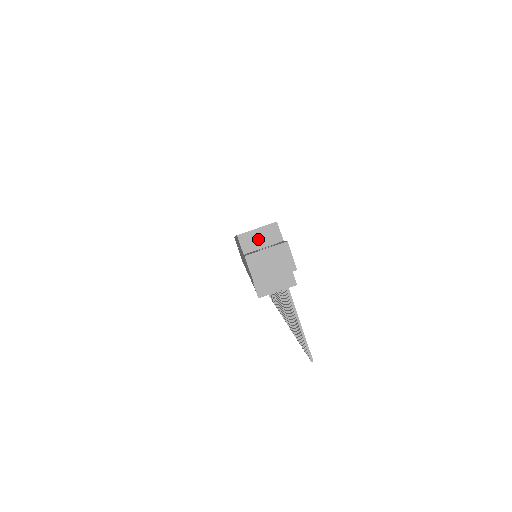
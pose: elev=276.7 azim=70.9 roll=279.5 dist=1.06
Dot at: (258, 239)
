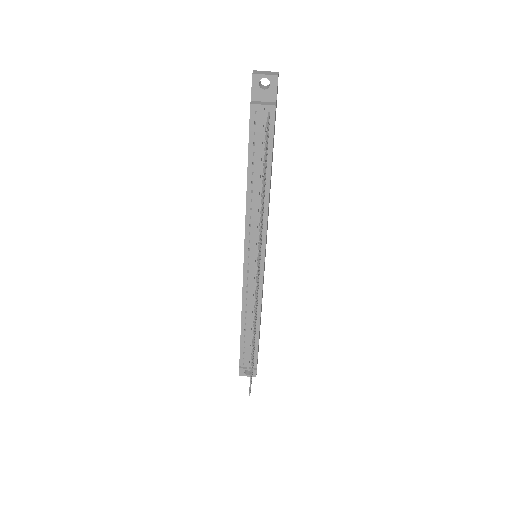
Dot at: occluded
